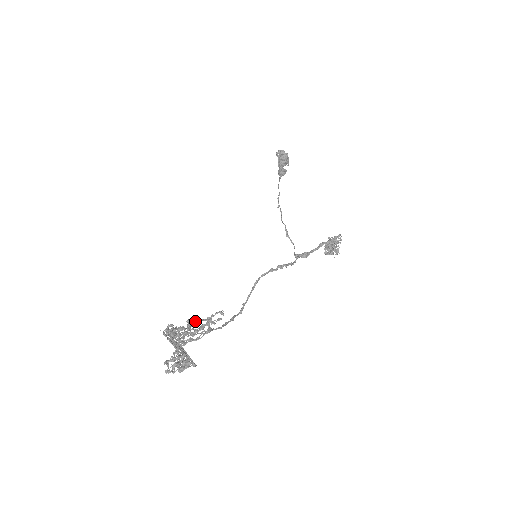
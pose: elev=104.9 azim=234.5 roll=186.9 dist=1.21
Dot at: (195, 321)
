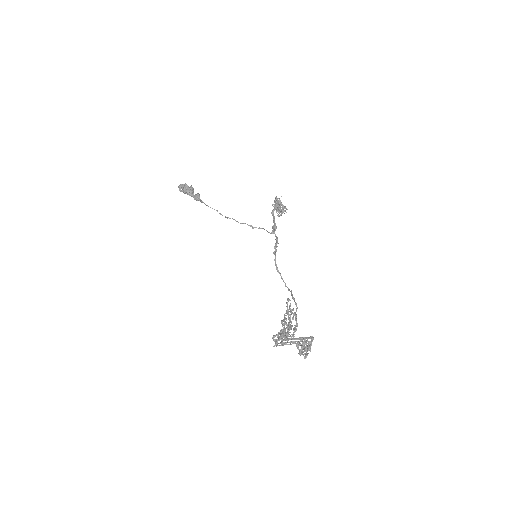
Dot at: (285, 319)
